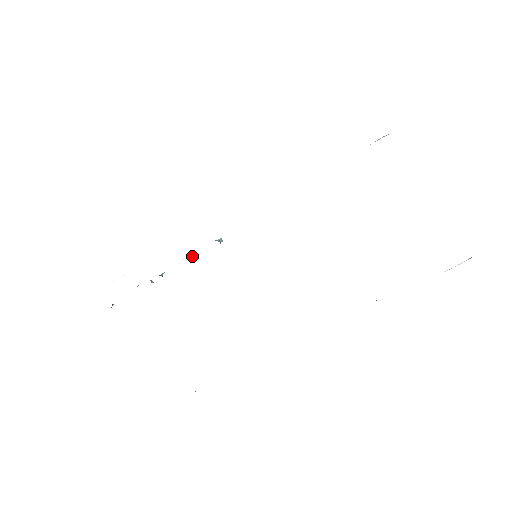
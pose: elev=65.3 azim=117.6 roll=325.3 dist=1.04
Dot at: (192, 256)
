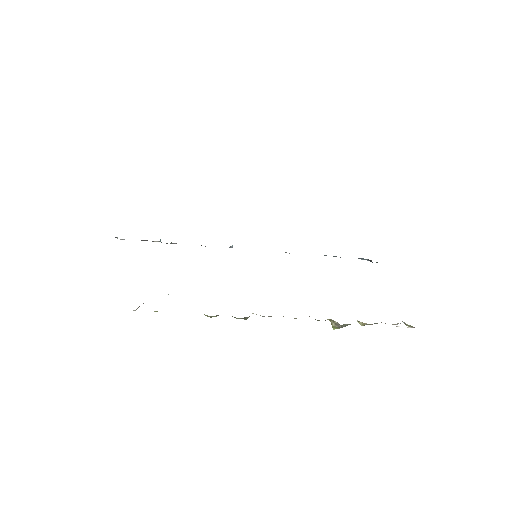
Dot at: occluded
